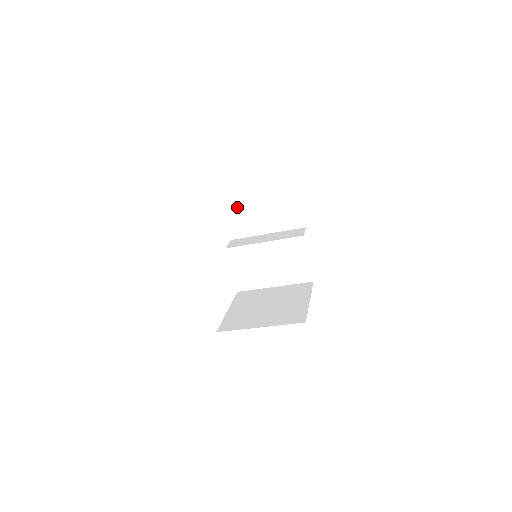
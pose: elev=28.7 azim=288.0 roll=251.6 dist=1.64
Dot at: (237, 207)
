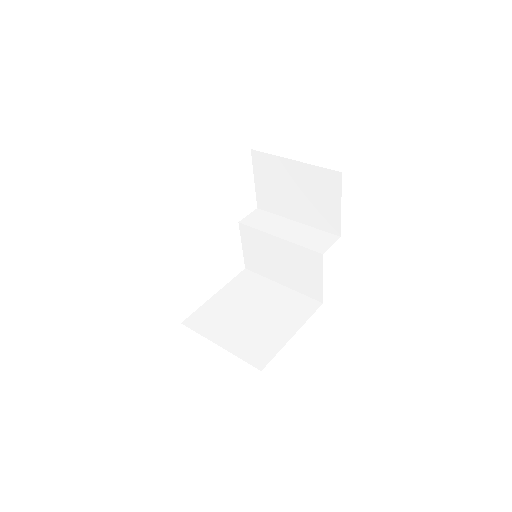
Dot at: (269, 177)
